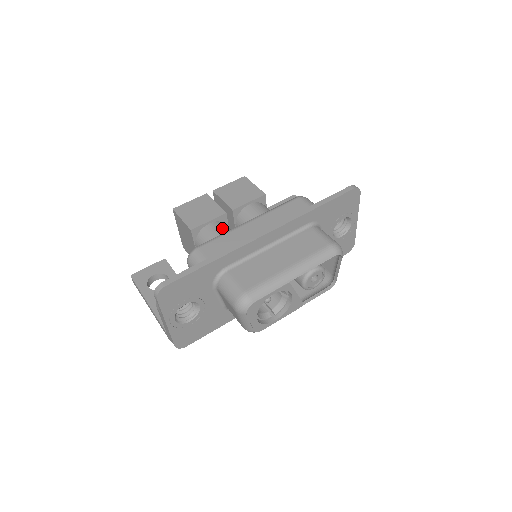
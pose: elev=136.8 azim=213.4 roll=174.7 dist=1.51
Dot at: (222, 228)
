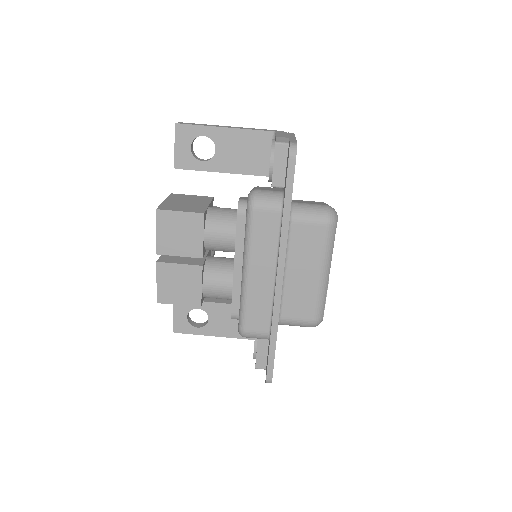
Dot at: (217, 279)
